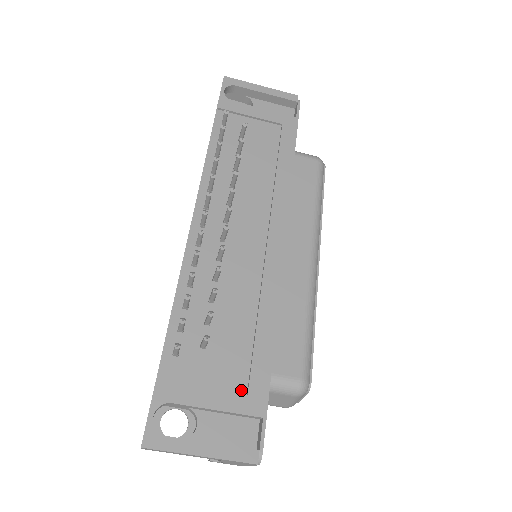
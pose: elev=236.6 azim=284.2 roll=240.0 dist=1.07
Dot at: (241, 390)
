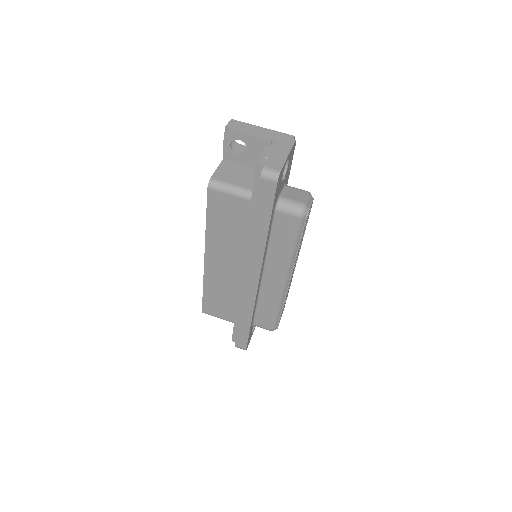
Dot at: occluded
